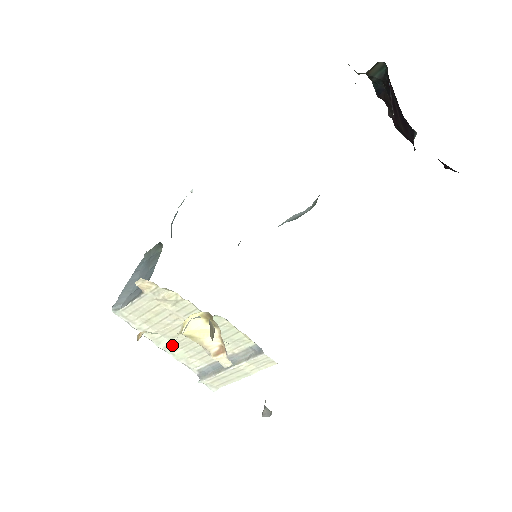
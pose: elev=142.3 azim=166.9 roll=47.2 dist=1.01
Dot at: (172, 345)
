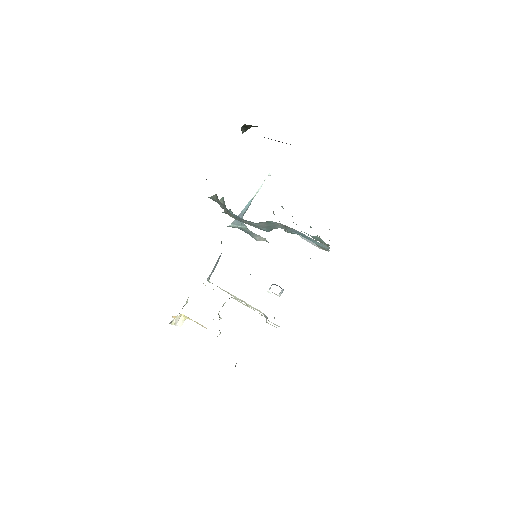
Dot at: (242, 300)
